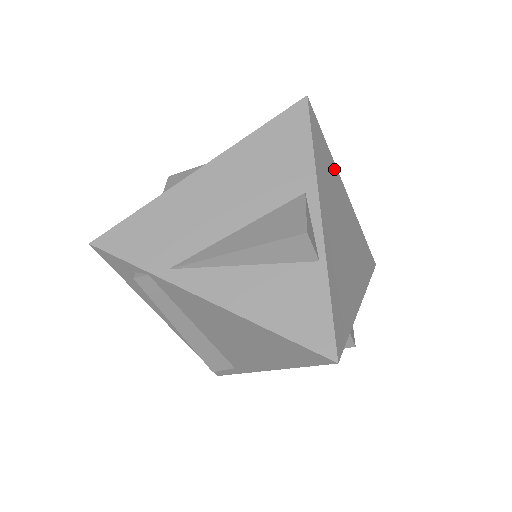
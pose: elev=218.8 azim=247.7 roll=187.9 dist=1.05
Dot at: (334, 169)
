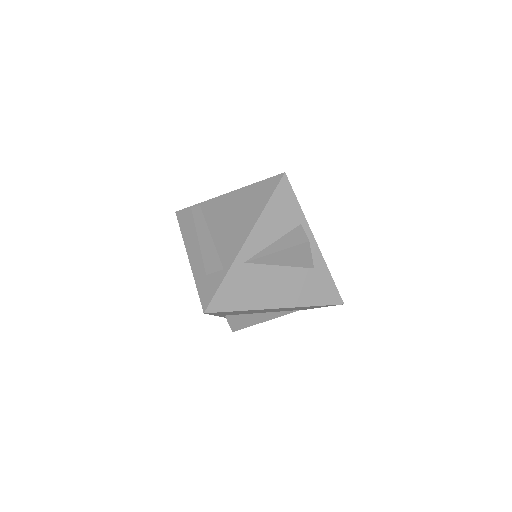
Dot at: occluded
